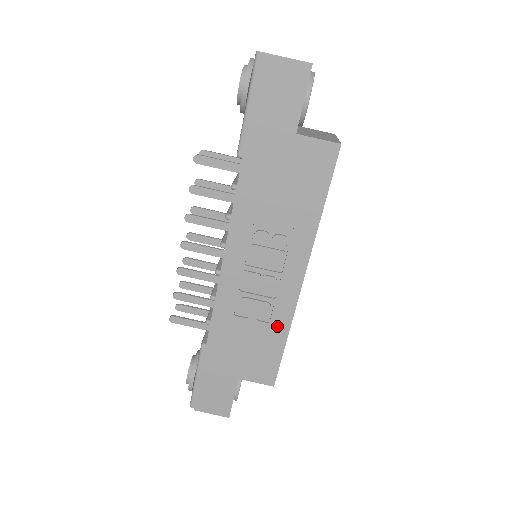
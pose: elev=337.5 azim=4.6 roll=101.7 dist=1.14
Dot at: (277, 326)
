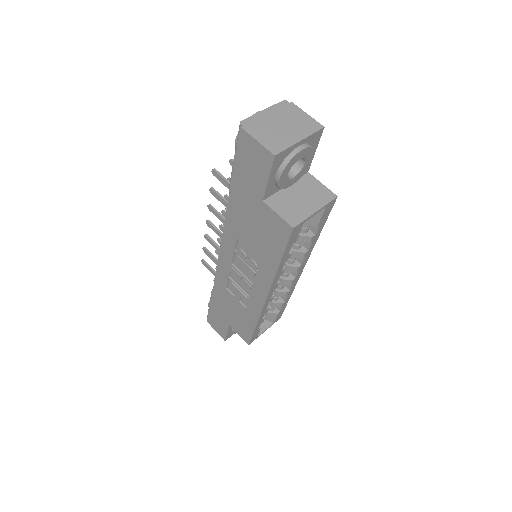
Dot at: (250, 314)
